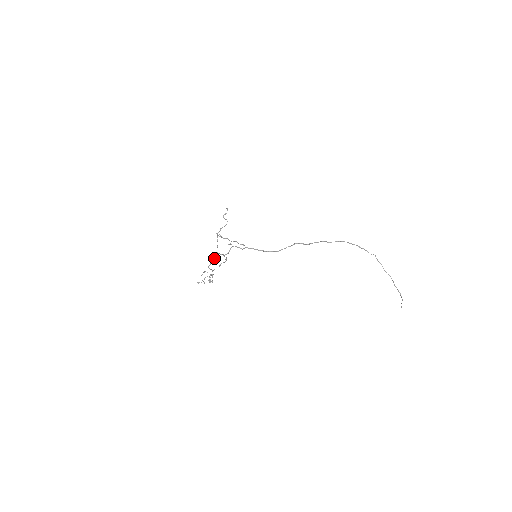
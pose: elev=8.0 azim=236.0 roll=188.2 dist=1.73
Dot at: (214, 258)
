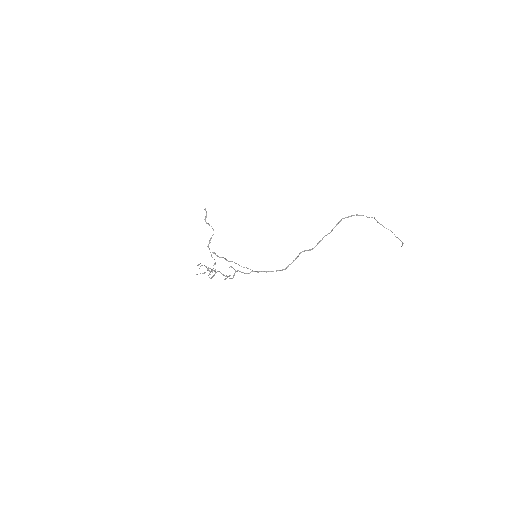
Dot at: (214, 270)
